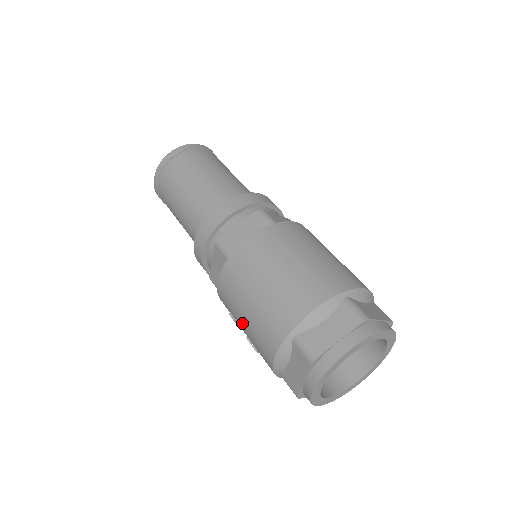
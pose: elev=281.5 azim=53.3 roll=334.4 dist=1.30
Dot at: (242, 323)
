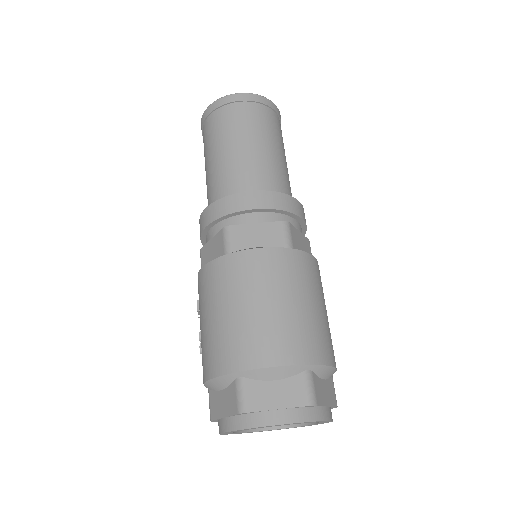
Dot at: (202, 321)
